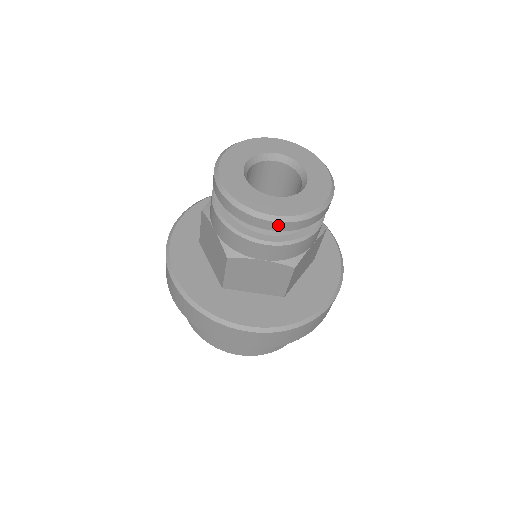
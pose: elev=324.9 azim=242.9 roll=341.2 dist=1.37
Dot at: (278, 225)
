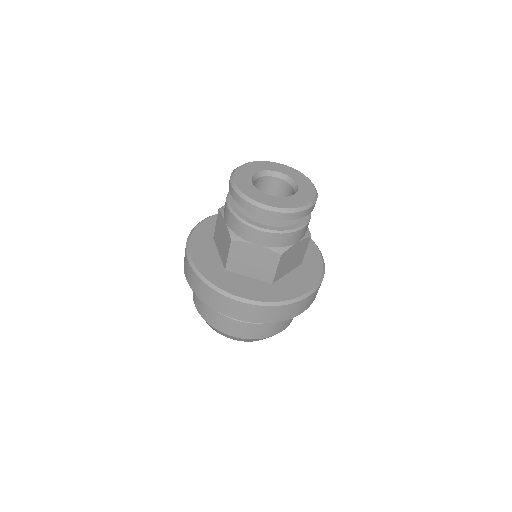
Dot at: (270, 213)
